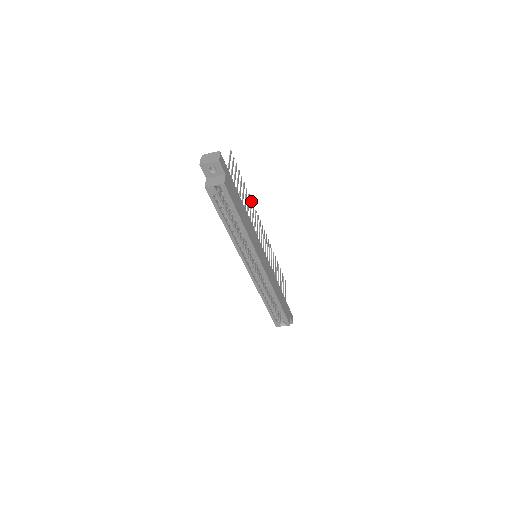
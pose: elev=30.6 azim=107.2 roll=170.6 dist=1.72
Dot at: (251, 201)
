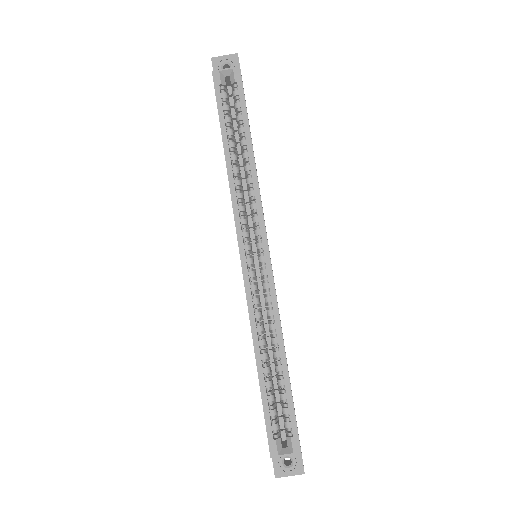
Dot at: occluded
